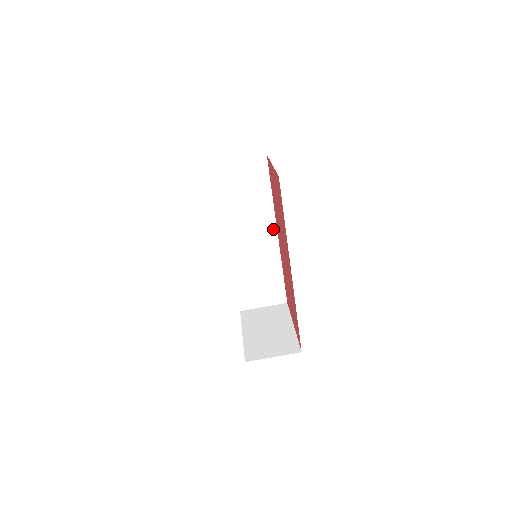
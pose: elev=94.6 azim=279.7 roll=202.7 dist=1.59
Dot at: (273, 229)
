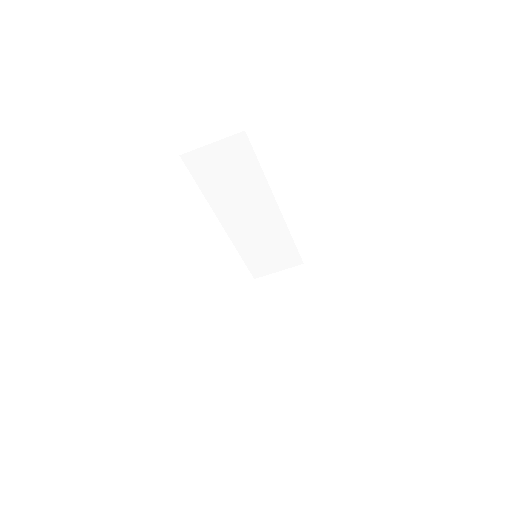
Dot at: (272, 204)
